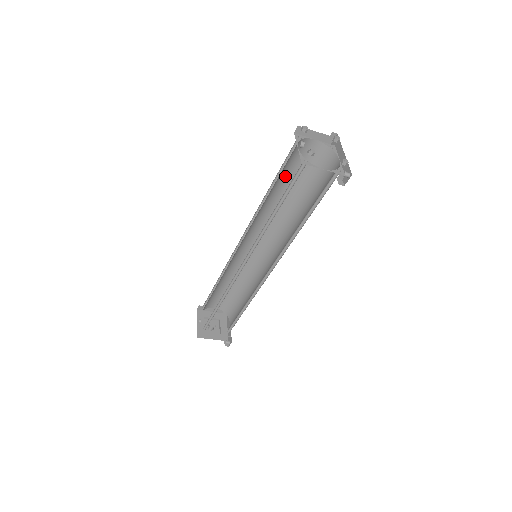
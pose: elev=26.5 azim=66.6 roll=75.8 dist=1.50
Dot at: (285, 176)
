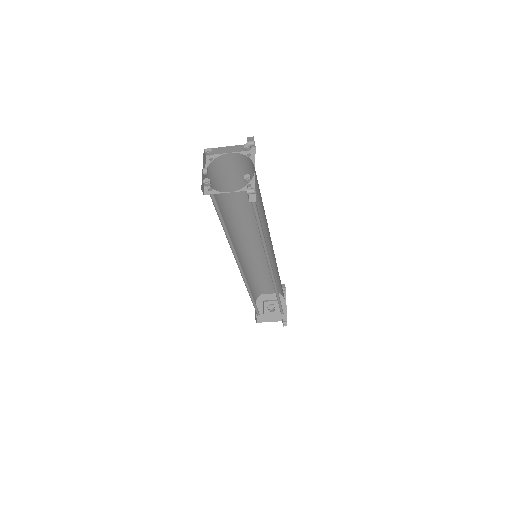
Dot at: (232, 188)
